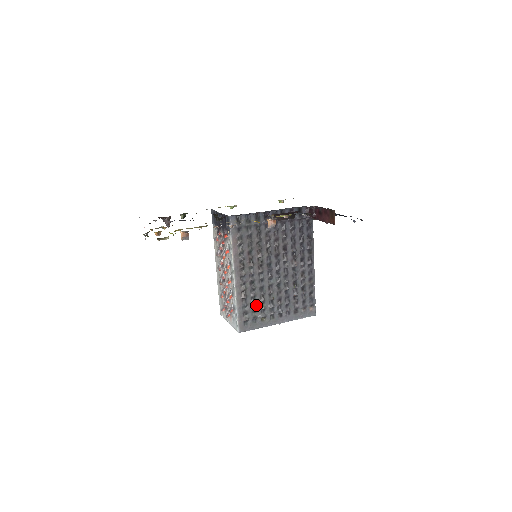
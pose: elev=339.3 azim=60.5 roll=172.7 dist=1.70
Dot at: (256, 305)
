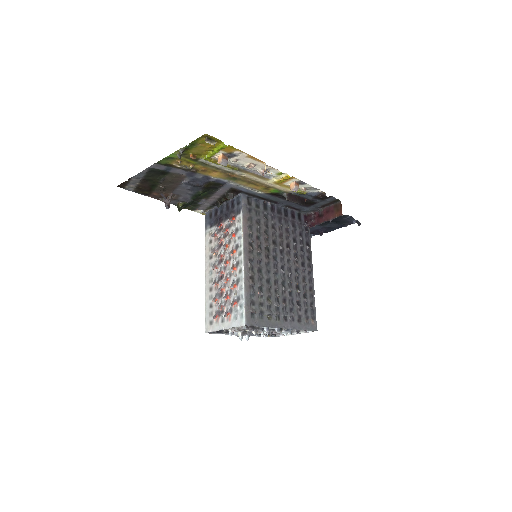
Dot at: (263, 298)
